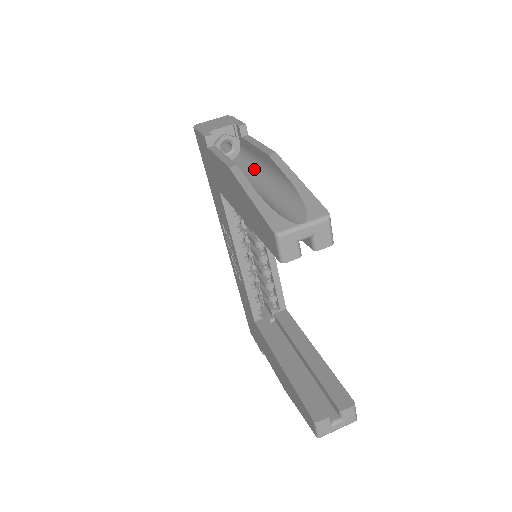
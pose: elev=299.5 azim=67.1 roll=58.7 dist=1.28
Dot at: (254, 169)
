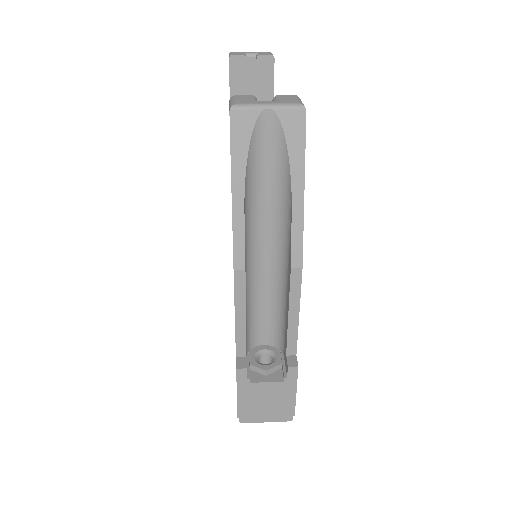
Dot at: occluded
